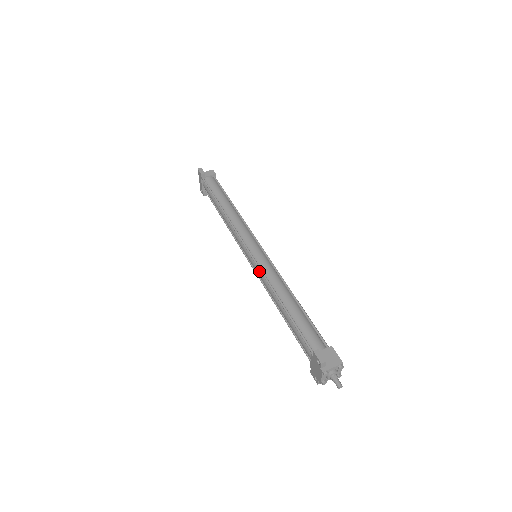
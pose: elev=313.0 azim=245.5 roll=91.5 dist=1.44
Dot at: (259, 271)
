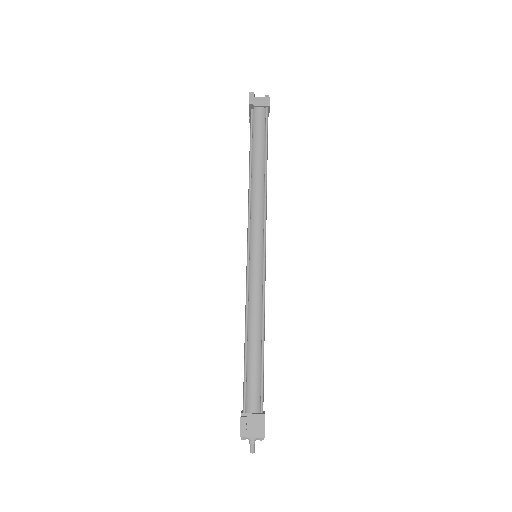
Dot at: (247, 282)
